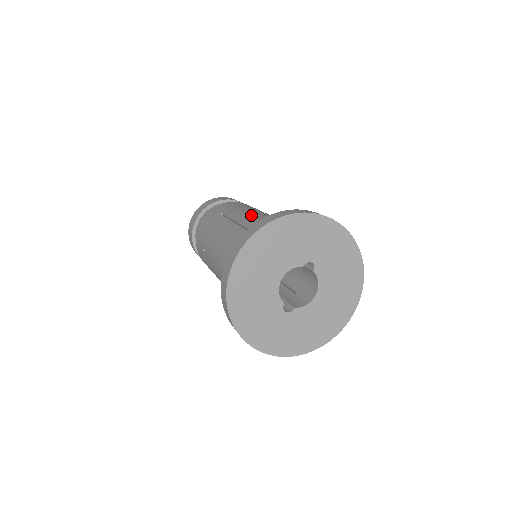
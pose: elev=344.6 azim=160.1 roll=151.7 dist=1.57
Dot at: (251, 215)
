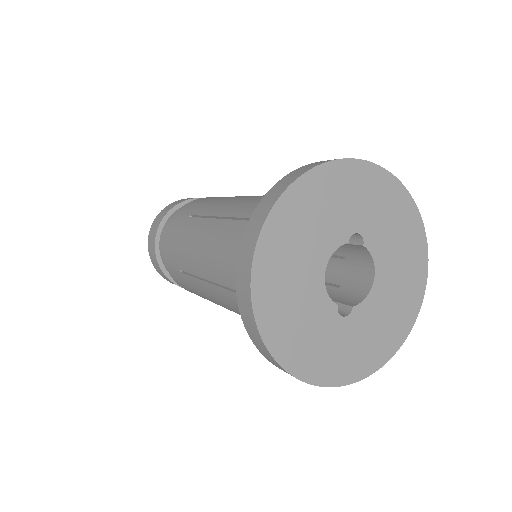
Dot at: (235, 202)
